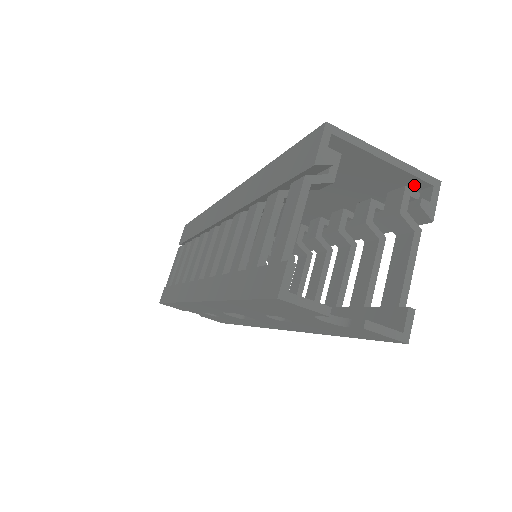
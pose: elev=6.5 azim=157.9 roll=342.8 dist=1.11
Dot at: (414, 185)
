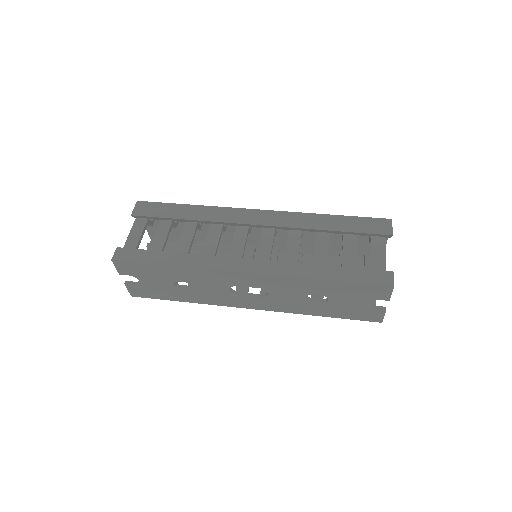
Dot at: occluded
